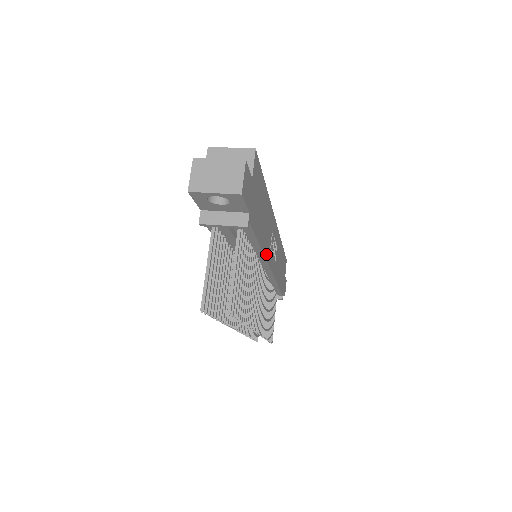
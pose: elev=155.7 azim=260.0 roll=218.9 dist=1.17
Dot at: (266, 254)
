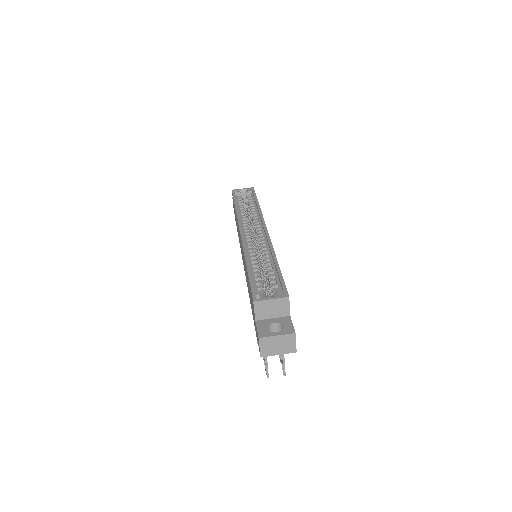
Dot at: occluded
